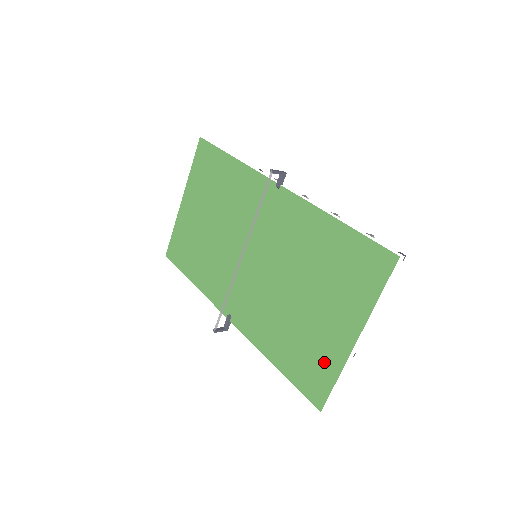
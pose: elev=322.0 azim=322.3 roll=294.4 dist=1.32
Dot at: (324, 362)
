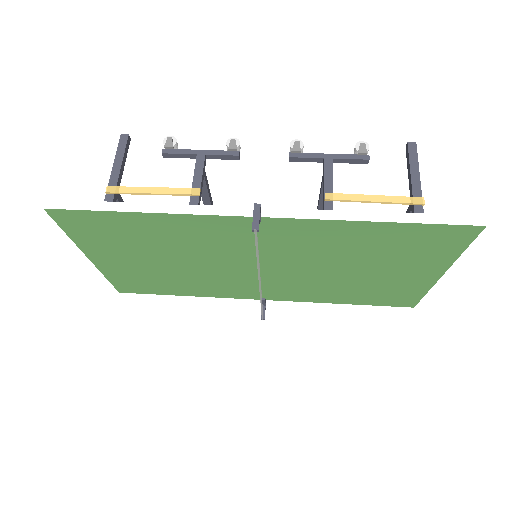
Dot at: (406, 291)
